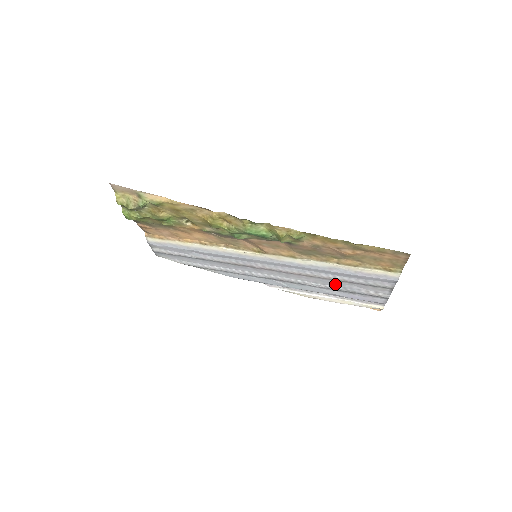
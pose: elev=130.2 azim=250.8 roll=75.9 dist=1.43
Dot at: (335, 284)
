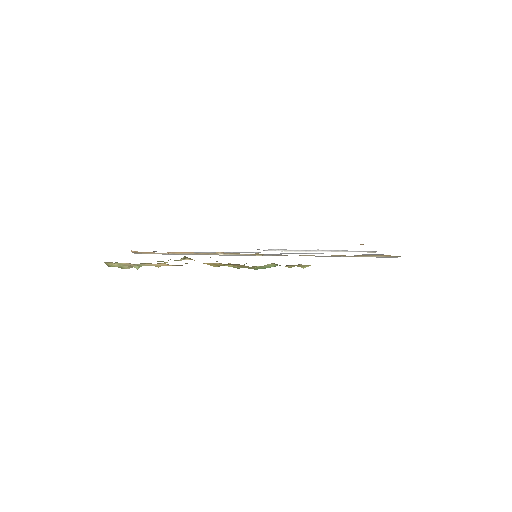
Dot at: occluded
